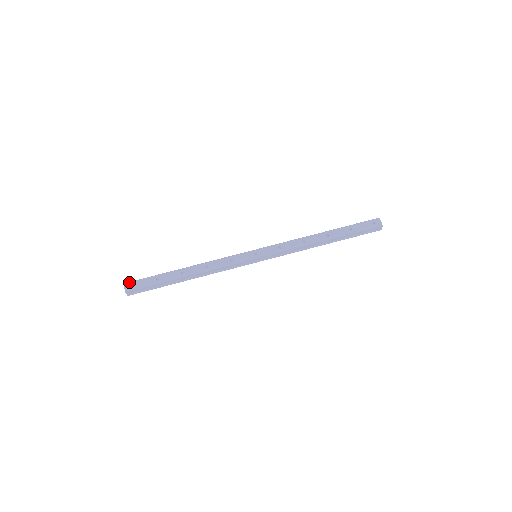
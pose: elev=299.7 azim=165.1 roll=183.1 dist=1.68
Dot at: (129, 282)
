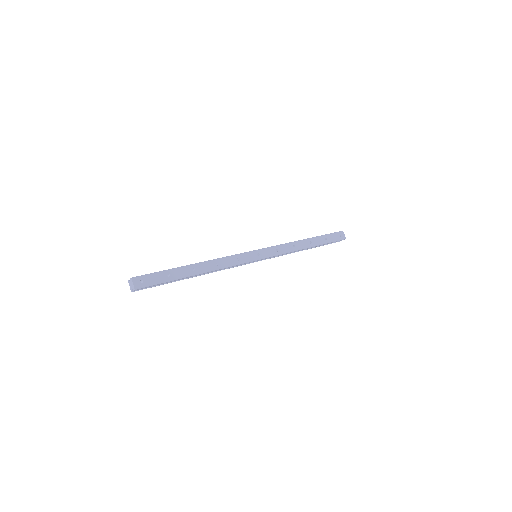
Dot at: (137, 276)
